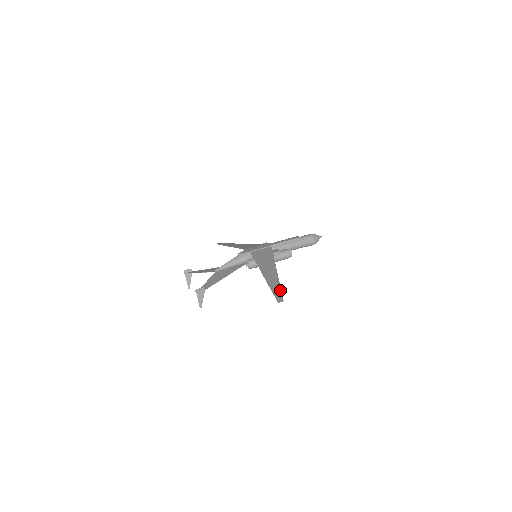
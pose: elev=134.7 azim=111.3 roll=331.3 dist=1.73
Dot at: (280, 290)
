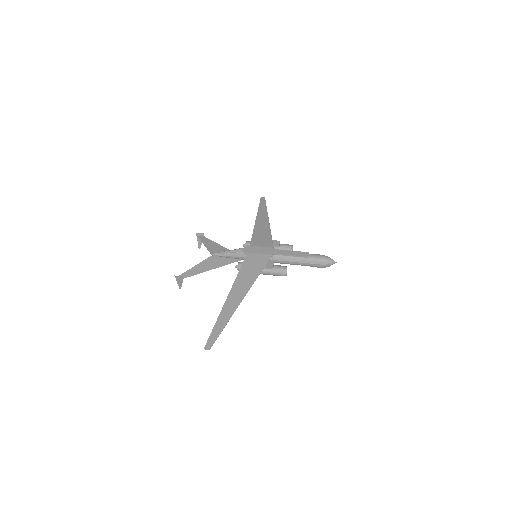
Dot at: (220, 332)
